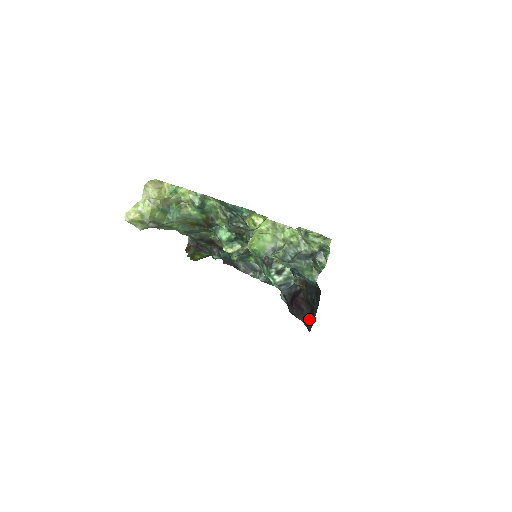
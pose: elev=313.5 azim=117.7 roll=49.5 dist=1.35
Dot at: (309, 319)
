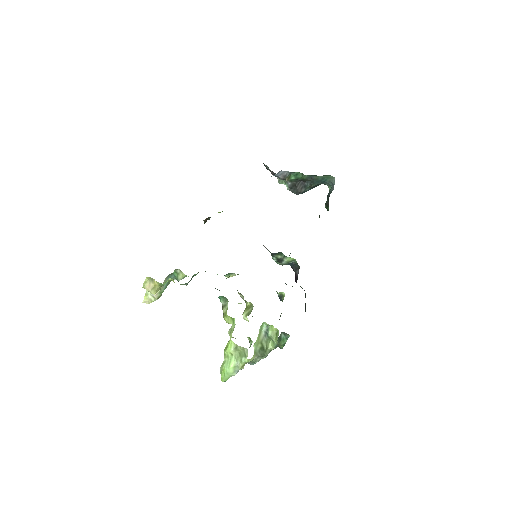
Dot at: occluded
